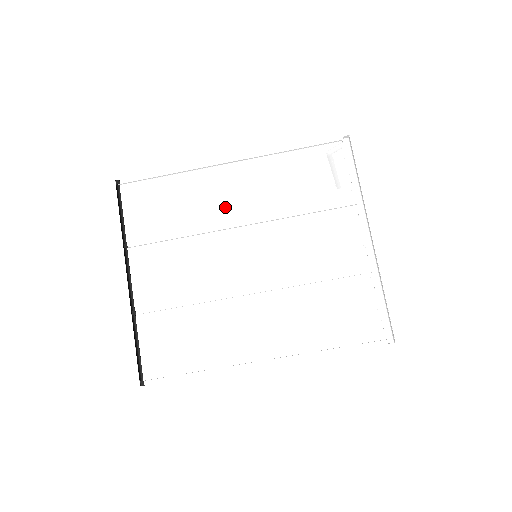
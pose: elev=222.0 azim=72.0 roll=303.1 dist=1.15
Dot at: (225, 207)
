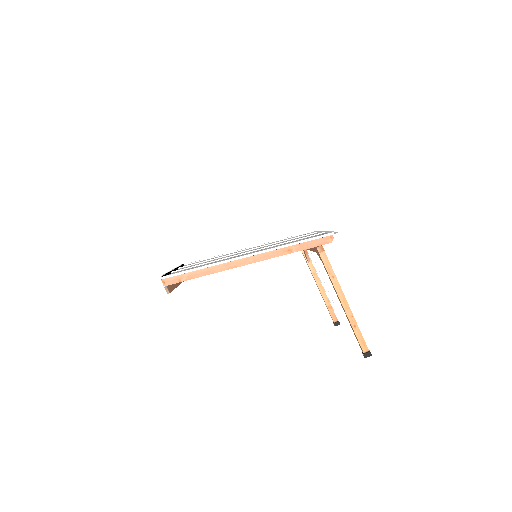
Dot at: occluded
